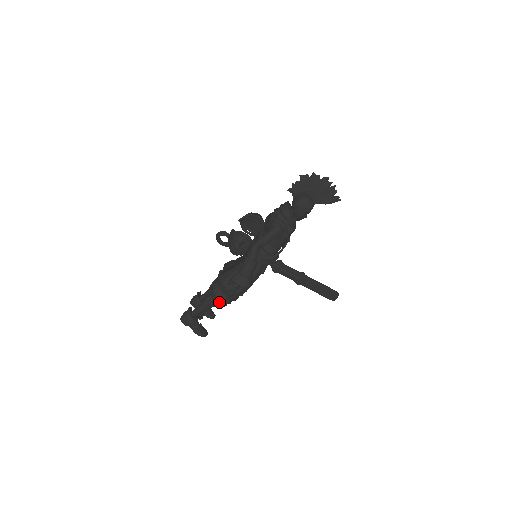
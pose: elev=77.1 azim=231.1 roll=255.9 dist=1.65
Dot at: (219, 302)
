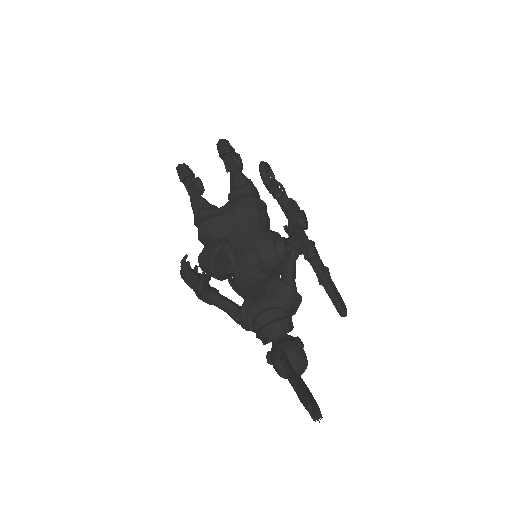
Dot at: occluded
